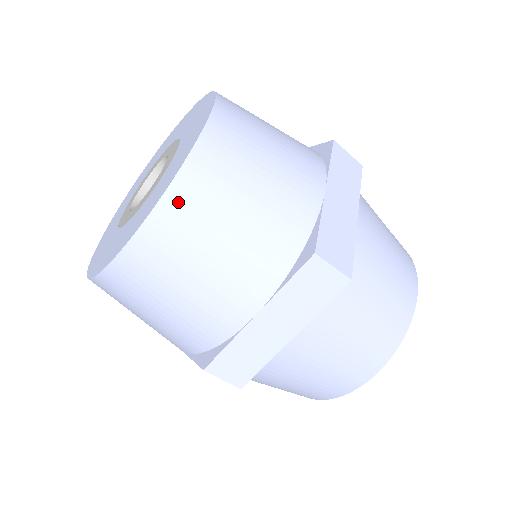
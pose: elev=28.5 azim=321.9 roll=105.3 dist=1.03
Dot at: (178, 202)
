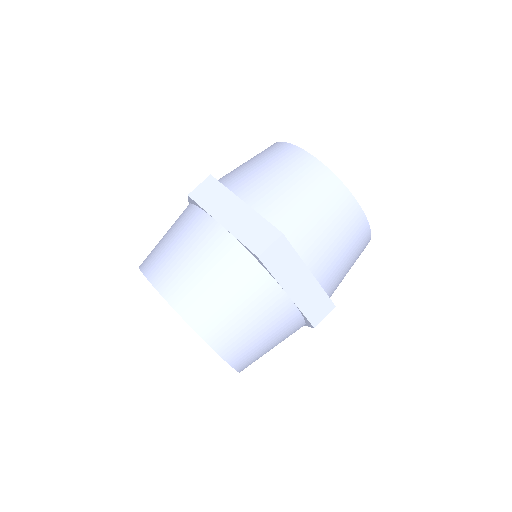
Dot at: occluded
